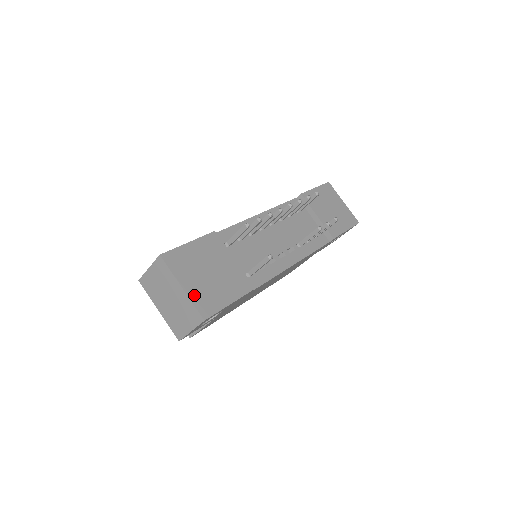
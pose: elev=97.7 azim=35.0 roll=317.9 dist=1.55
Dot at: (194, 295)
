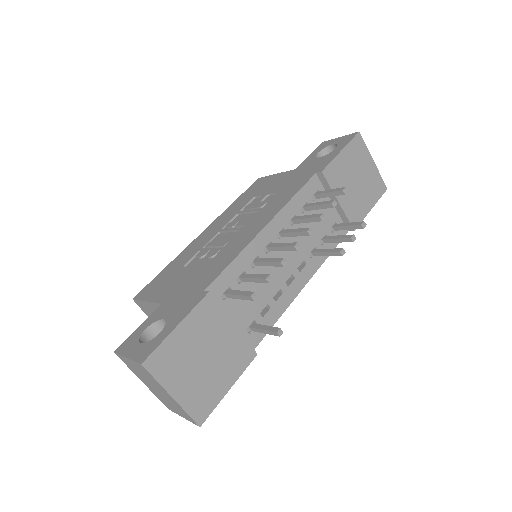
Dot at: (187, 400)
